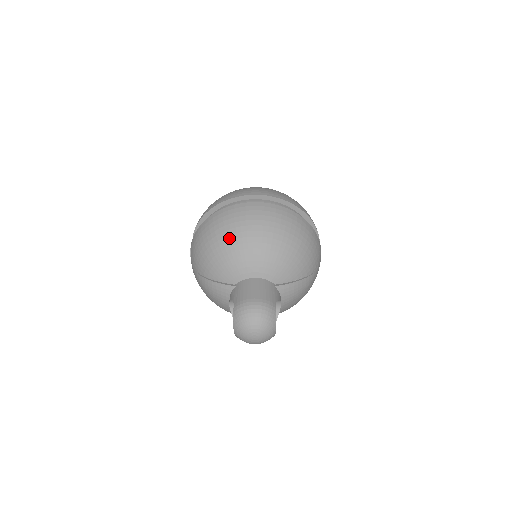
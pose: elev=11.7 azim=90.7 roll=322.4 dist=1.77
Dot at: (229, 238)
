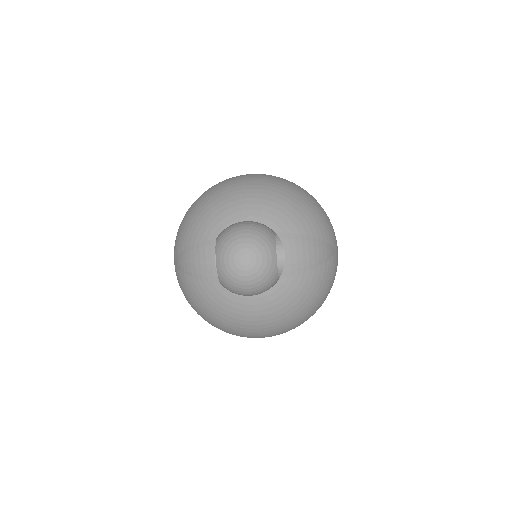
Dot at: (217, 192)
